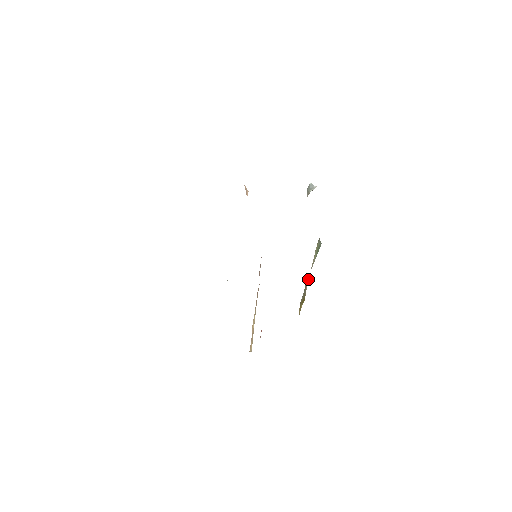
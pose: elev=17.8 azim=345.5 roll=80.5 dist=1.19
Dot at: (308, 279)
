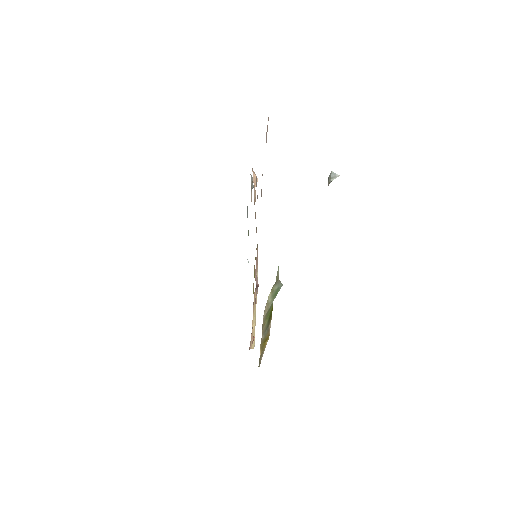
Dot at: (271, 318)
